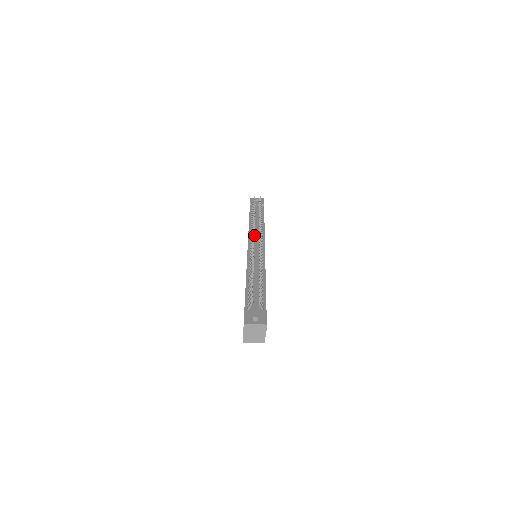
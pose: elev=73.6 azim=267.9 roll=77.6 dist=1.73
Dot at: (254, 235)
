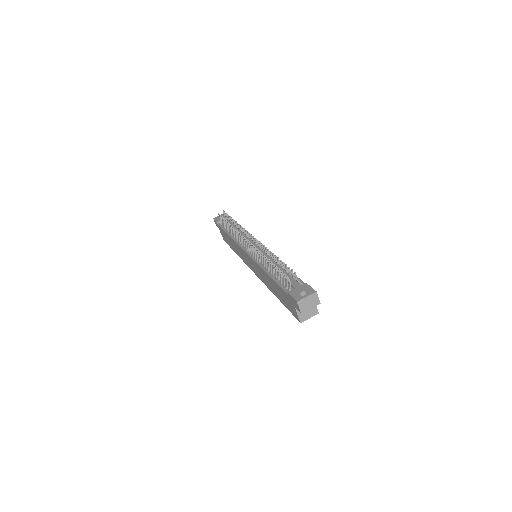
Dot at: (244, 239)
